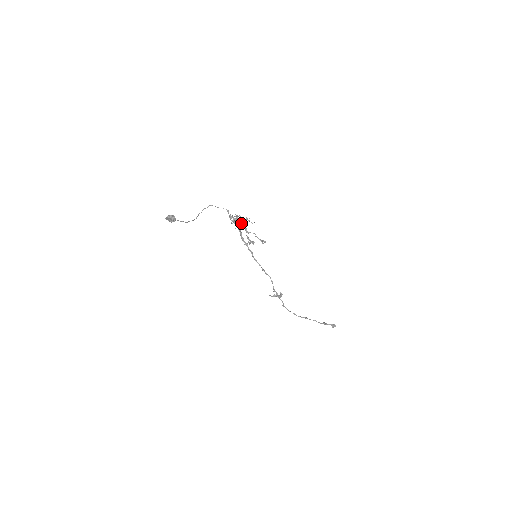
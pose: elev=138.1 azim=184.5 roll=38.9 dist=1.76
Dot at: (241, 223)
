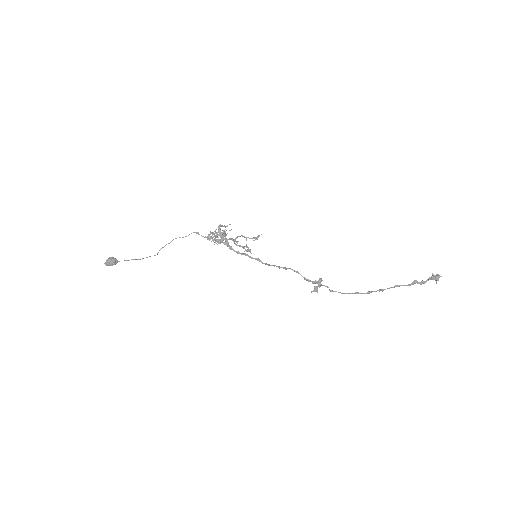
Dot at: (225, 238)
